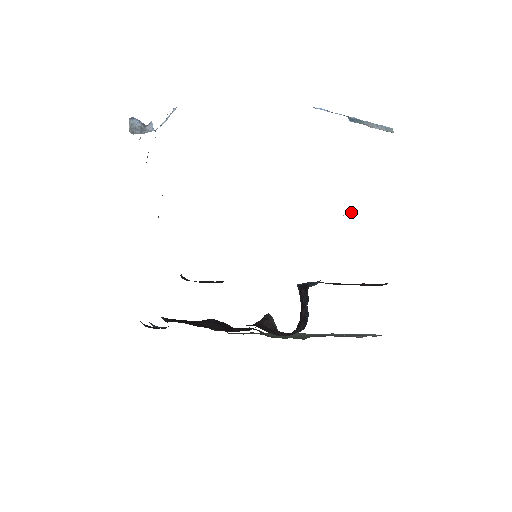
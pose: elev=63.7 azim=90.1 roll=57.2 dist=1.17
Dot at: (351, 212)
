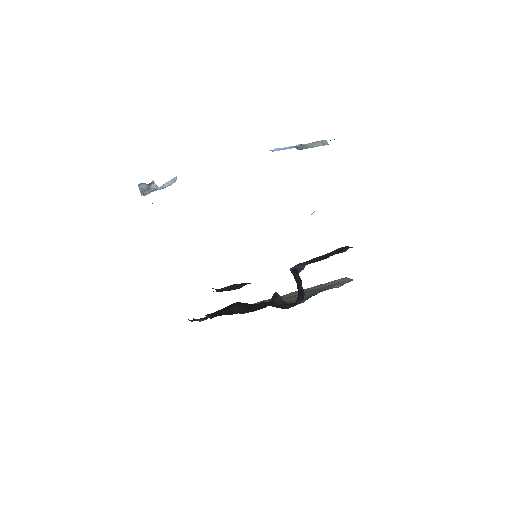
Dot at: occluded
